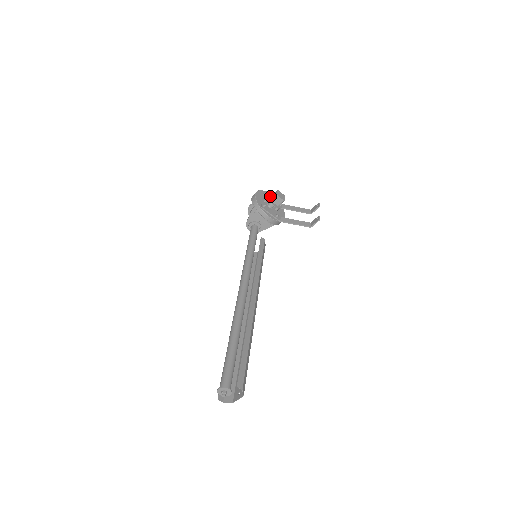
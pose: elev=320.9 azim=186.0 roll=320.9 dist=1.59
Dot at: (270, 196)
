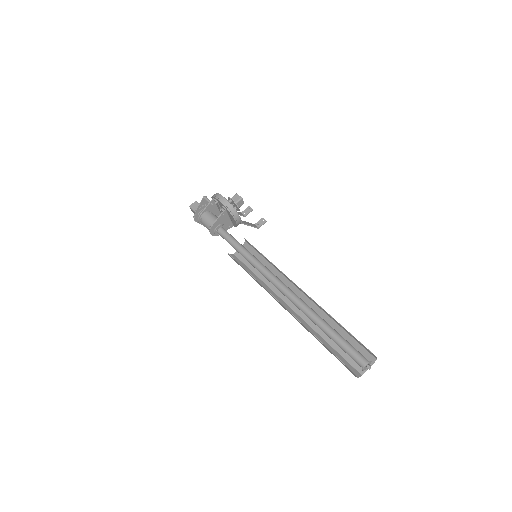
Dot at: (233, 199)
